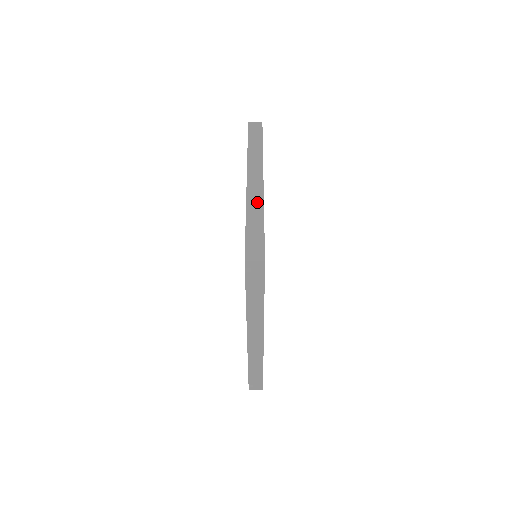
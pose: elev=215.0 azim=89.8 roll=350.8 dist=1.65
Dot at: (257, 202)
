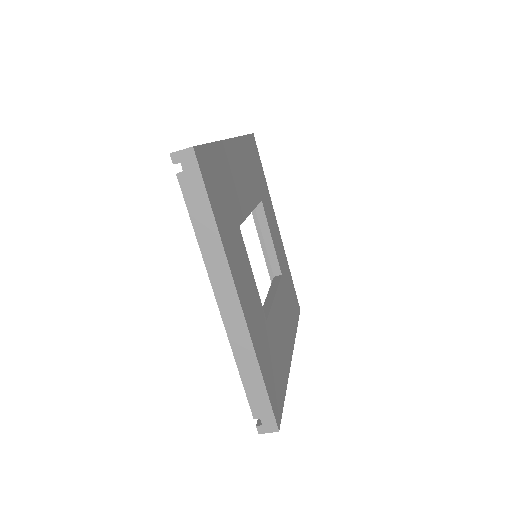
Dot at: occluded
